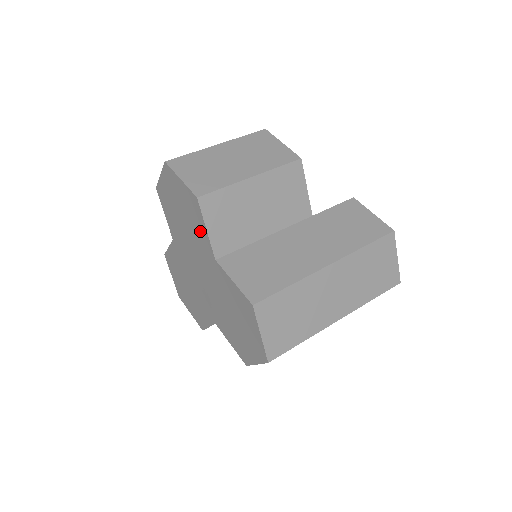
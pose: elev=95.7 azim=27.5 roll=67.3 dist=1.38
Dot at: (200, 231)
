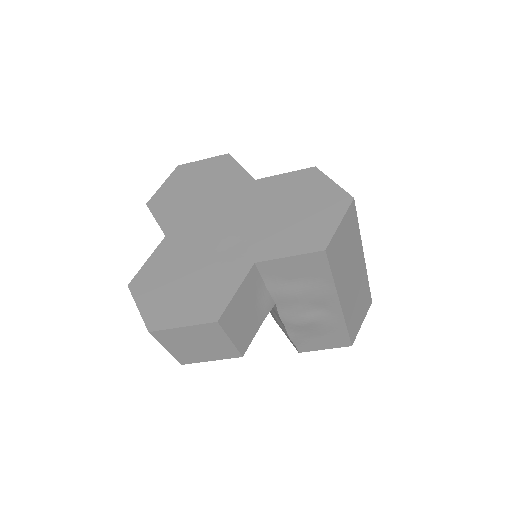
Dot at: (231, 175)
